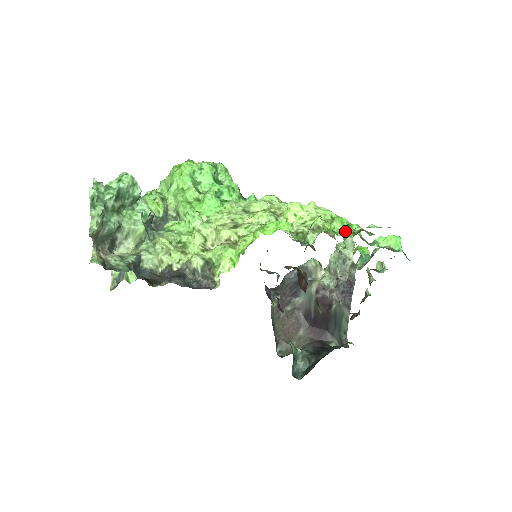
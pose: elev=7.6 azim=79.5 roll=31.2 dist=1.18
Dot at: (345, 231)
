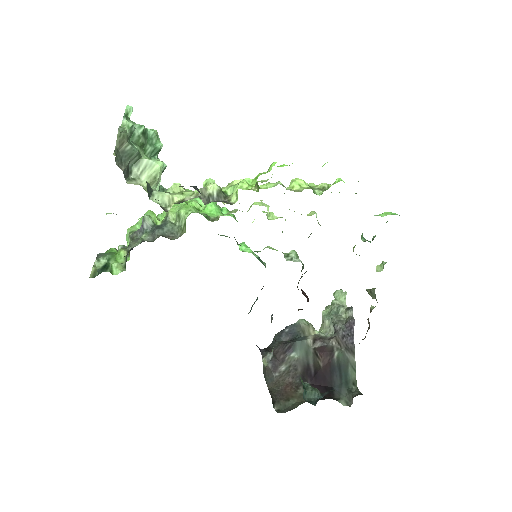
Dot at: occluded
